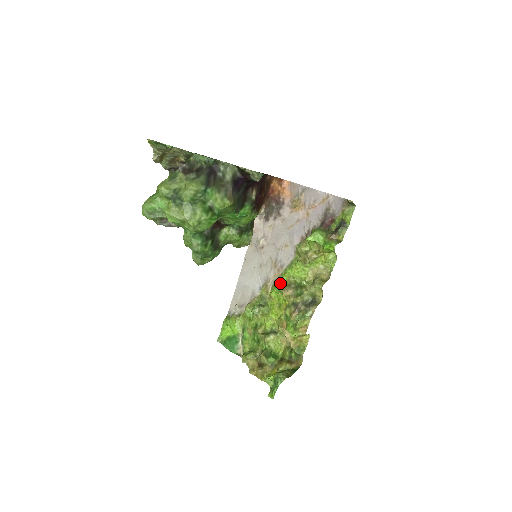
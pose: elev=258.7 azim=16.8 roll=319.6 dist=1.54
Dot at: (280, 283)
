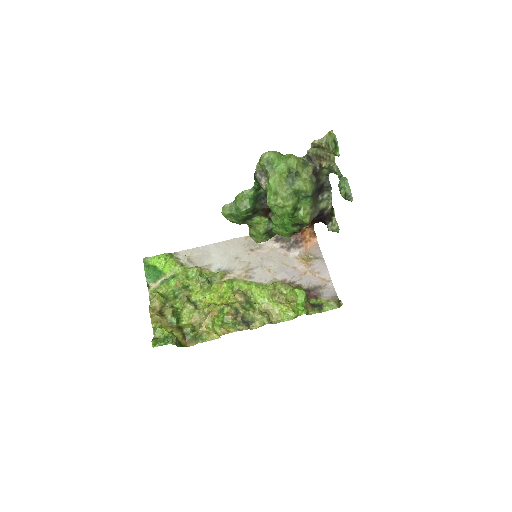
Dot at: (238, 285)
